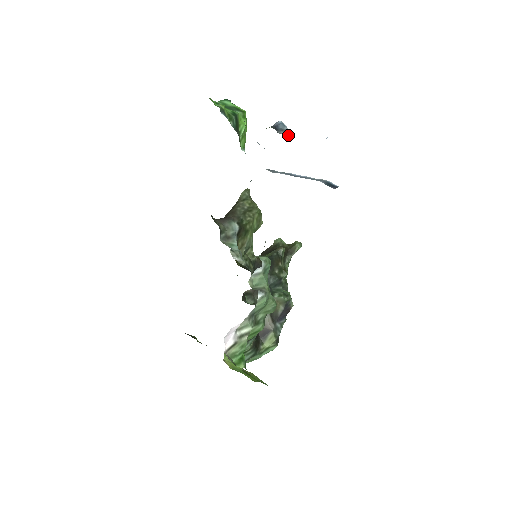
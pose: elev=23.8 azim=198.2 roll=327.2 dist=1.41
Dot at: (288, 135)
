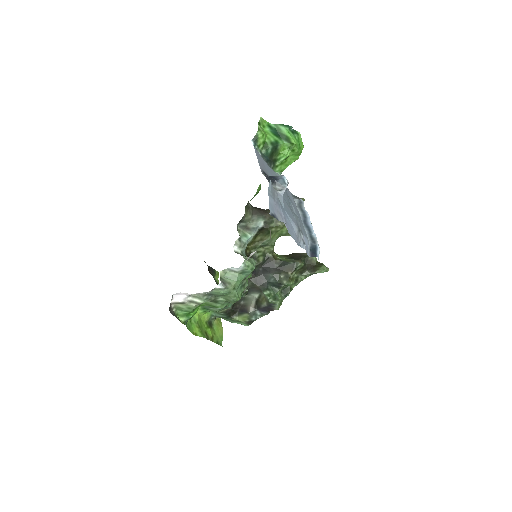
Dot at: (280, 192)
